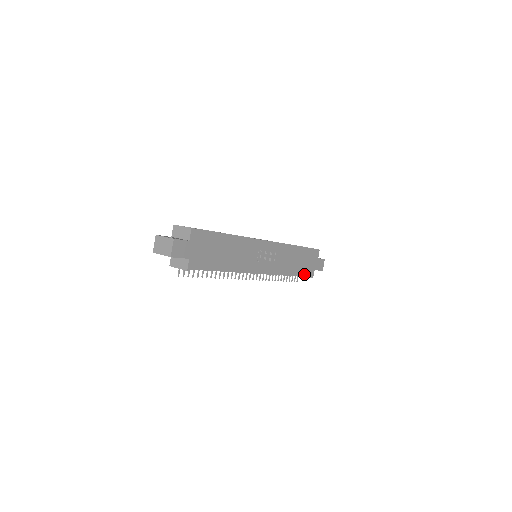
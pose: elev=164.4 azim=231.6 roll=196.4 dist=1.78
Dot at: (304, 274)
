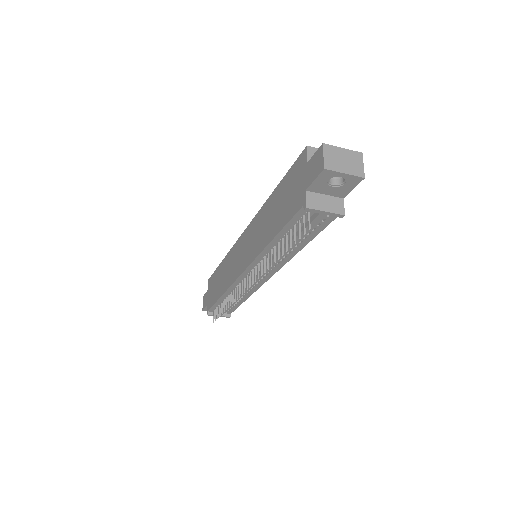
Dot at: (236, 307)
